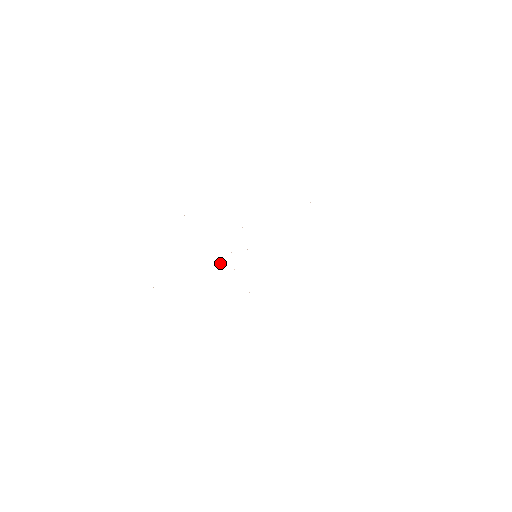
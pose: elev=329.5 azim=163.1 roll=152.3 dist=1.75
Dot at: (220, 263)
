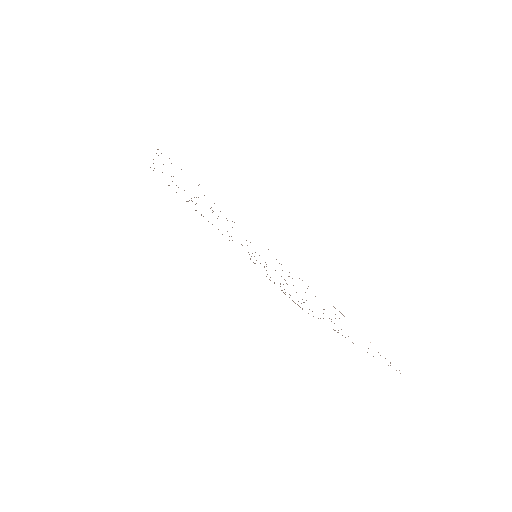
Dot at: occluded
